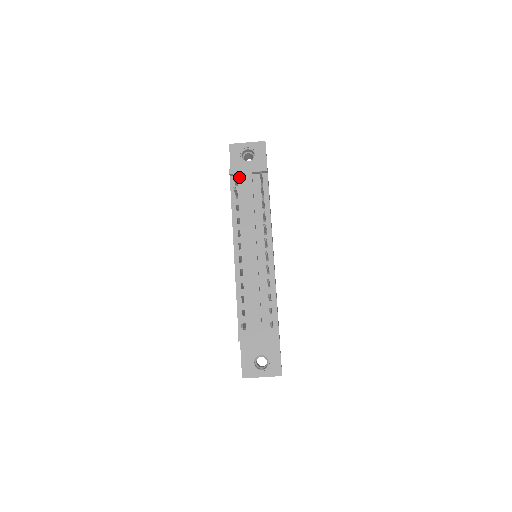
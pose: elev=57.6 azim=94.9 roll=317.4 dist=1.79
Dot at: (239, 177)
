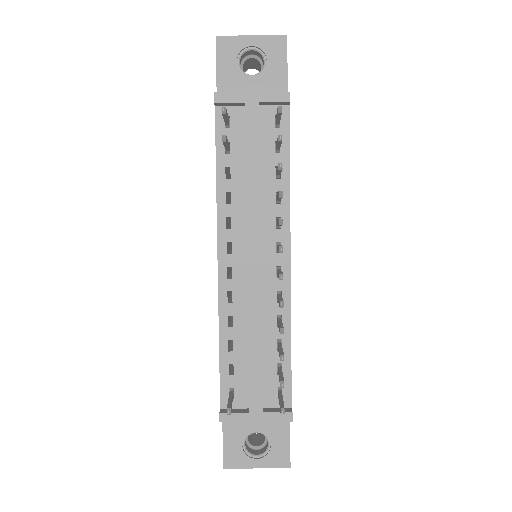
Dot at: (233, 109)
